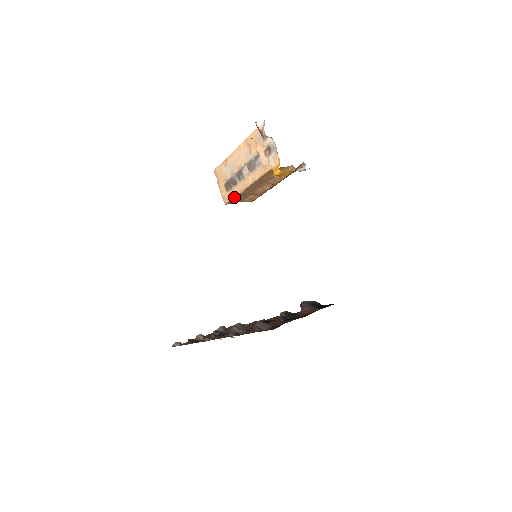
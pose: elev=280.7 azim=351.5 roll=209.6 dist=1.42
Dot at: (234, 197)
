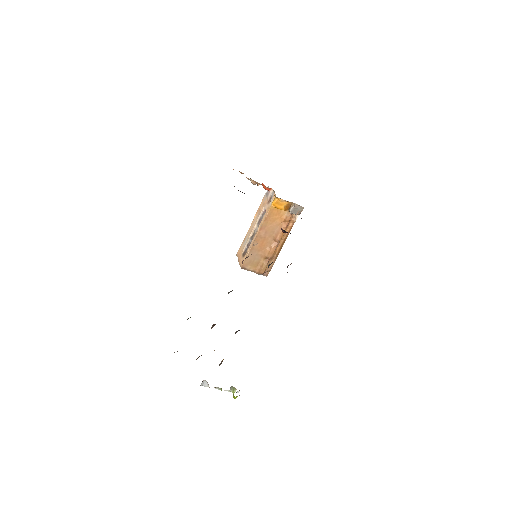
Dot at: (248, 254)
